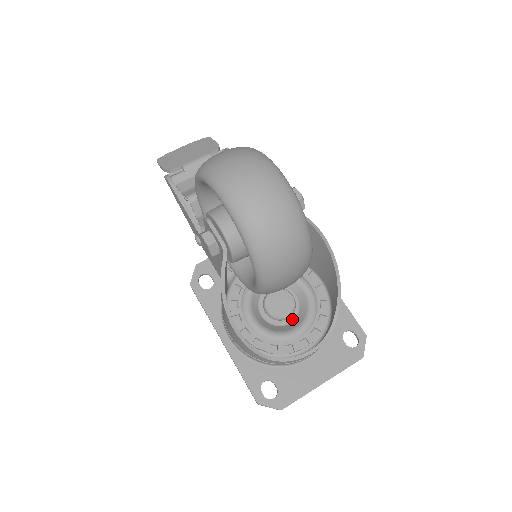
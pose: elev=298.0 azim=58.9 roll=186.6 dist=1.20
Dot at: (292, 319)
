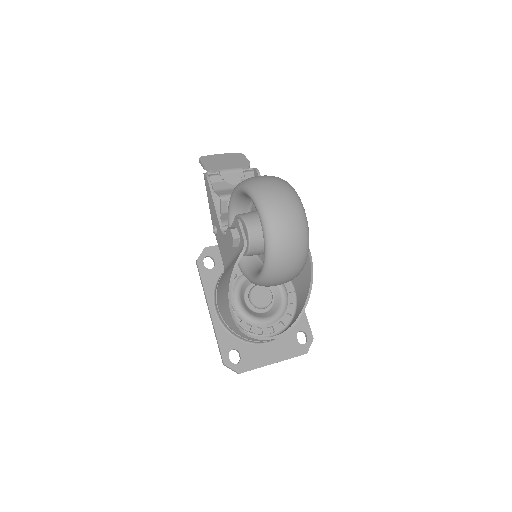
Dot at: (266, 310)
